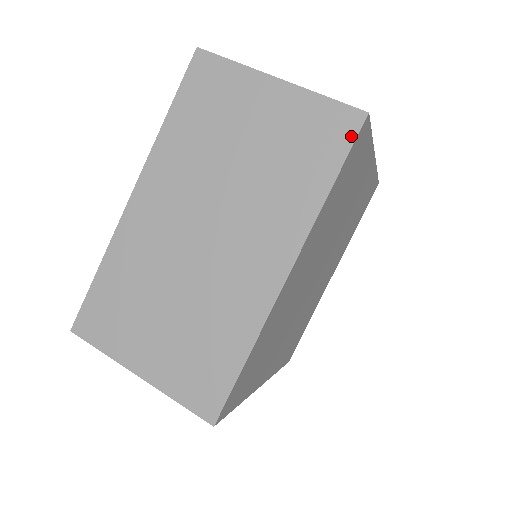
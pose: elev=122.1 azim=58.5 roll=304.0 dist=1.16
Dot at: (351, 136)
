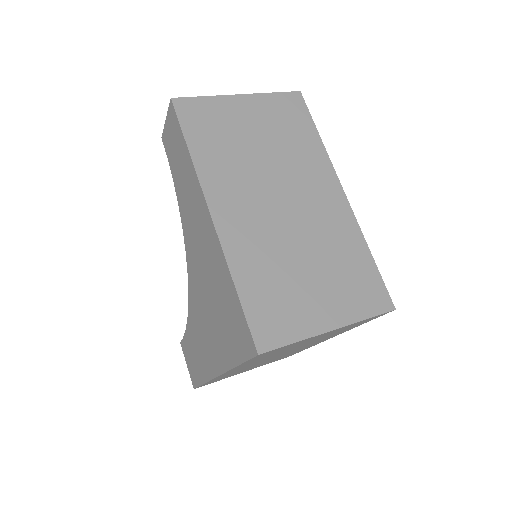
Dot at: (304, 106)
